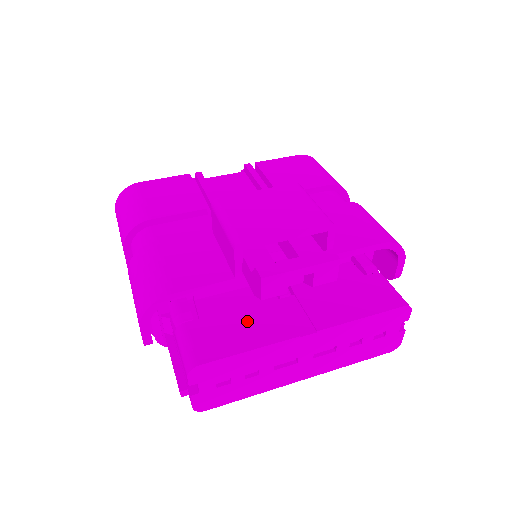
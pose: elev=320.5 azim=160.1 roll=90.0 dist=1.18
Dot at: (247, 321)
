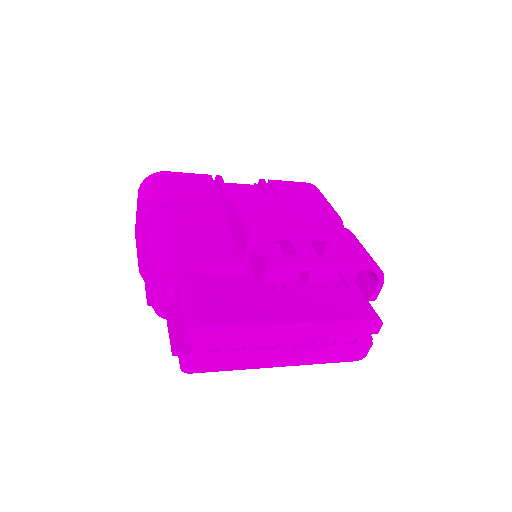
Dot at: (244, 301)
